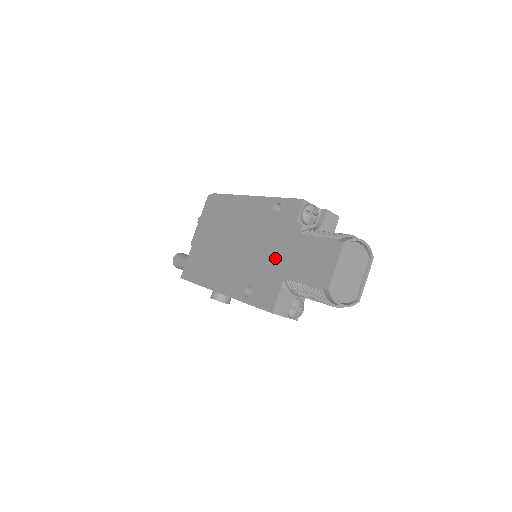
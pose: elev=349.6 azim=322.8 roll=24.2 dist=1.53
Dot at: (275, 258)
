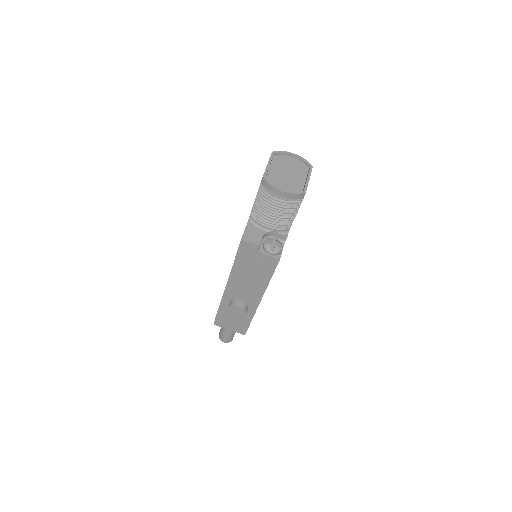
Dot at: occluded
